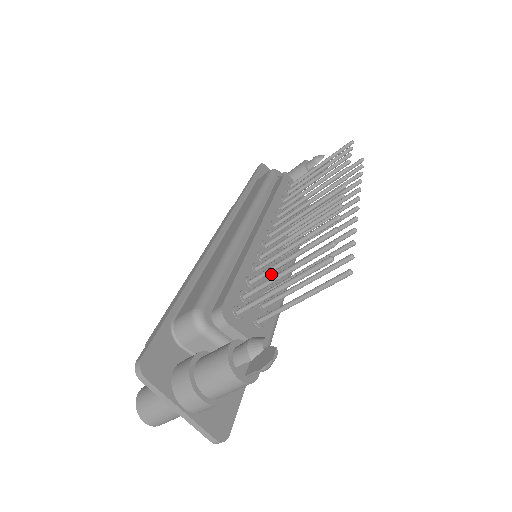
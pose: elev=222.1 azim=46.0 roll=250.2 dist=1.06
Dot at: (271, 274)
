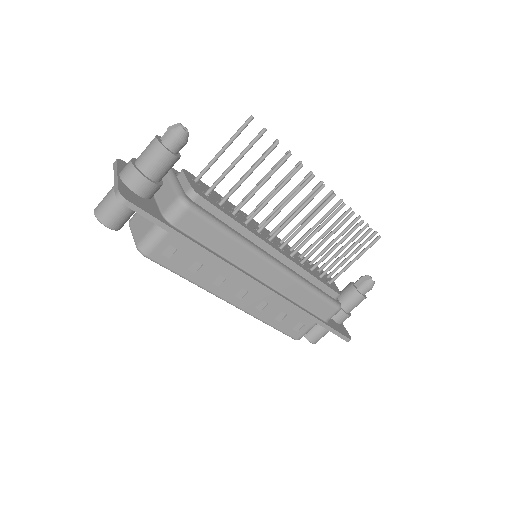
Dot at: (246, 223)
